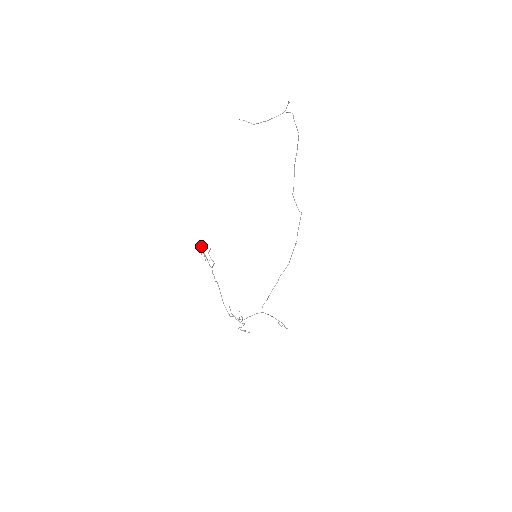
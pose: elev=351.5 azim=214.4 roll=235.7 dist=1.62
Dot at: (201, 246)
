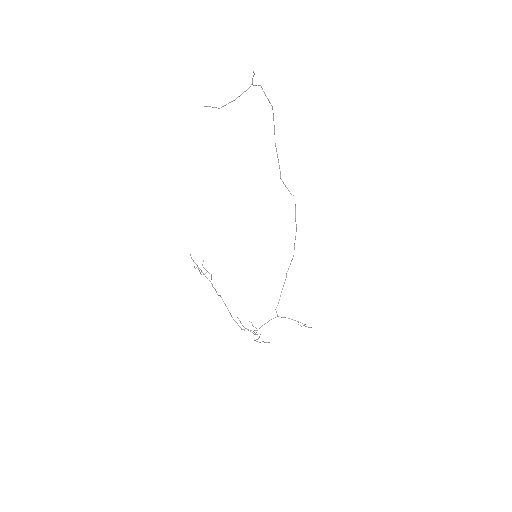
Dot at: occluded
